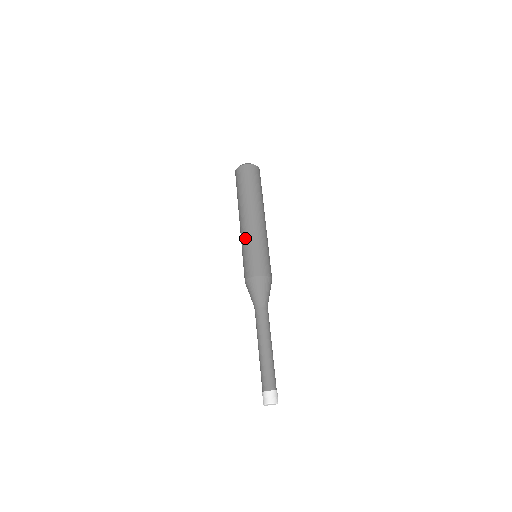
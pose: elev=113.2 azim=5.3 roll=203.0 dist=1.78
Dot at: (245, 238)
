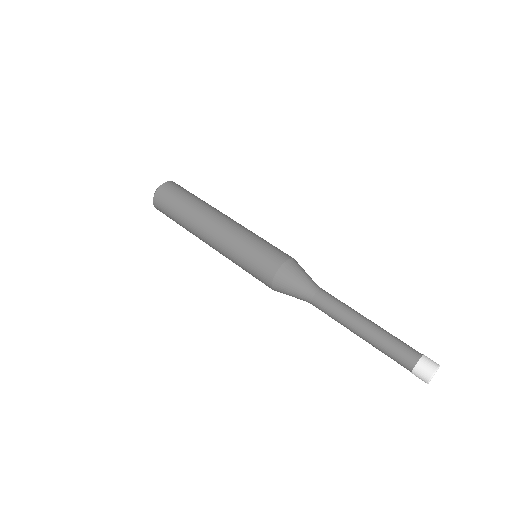
Dot at: (234, 238)
